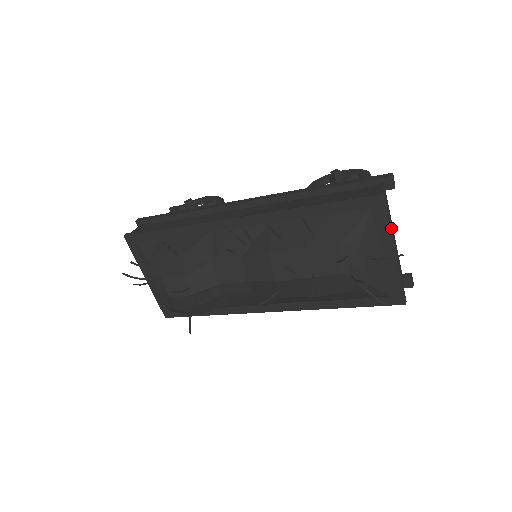
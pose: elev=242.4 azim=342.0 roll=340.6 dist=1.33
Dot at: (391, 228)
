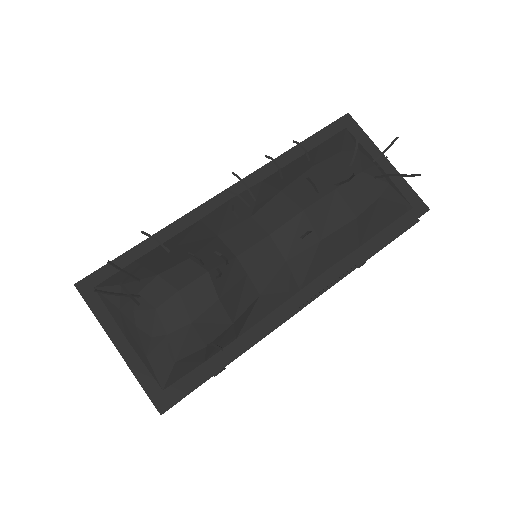
Dot at: (370, 142)
